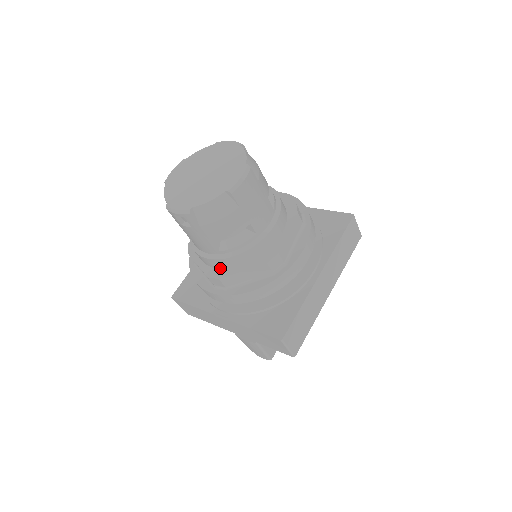
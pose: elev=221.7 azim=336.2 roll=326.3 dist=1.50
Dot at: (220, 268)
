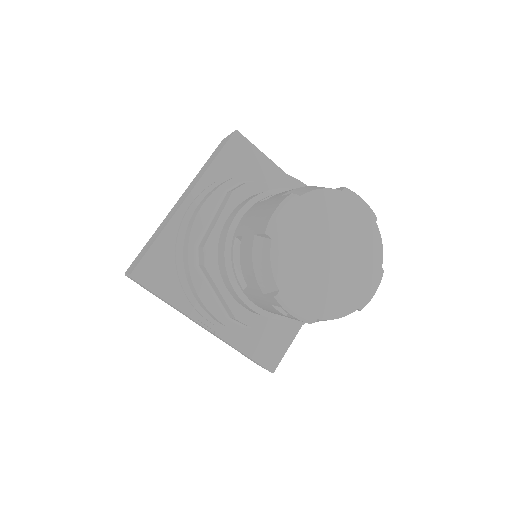
Dot at: (254, 312)
